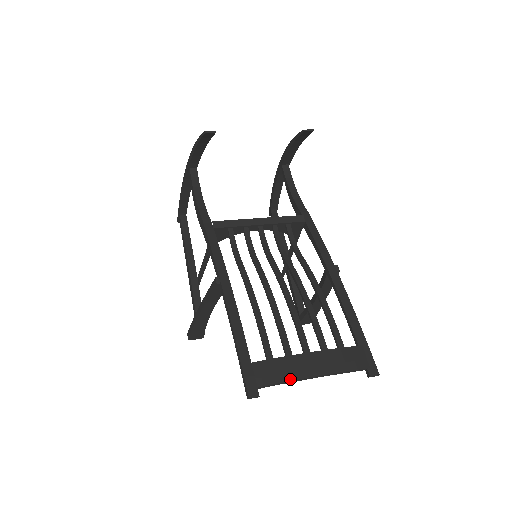
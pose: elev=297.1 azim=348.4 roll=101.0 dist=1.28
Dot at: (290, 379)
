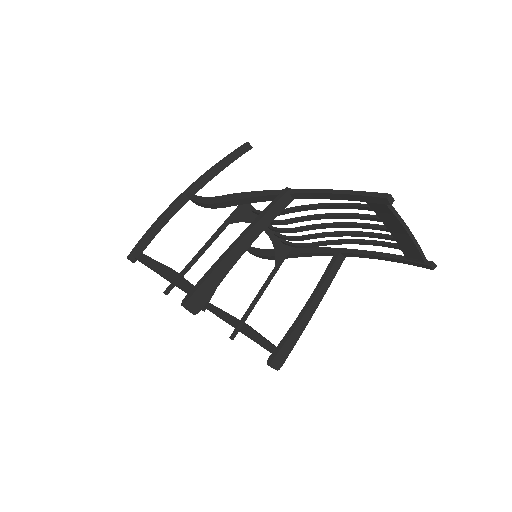
Dot at: (399, 216)
